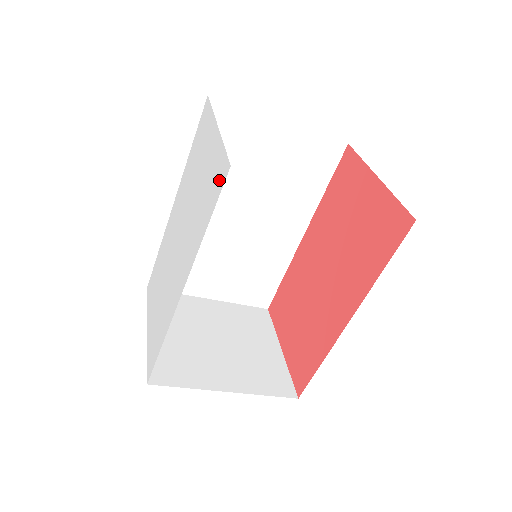
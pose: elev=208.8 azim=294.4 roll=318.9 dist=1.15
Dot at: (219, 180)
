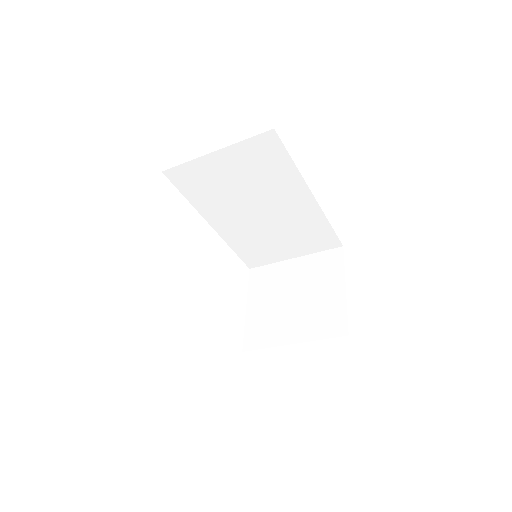
Dot at: occluded
